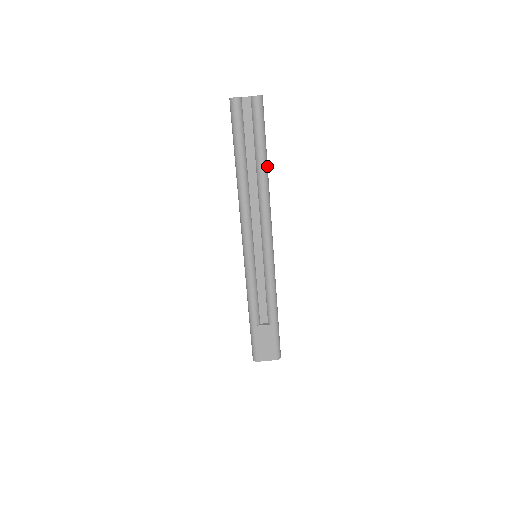
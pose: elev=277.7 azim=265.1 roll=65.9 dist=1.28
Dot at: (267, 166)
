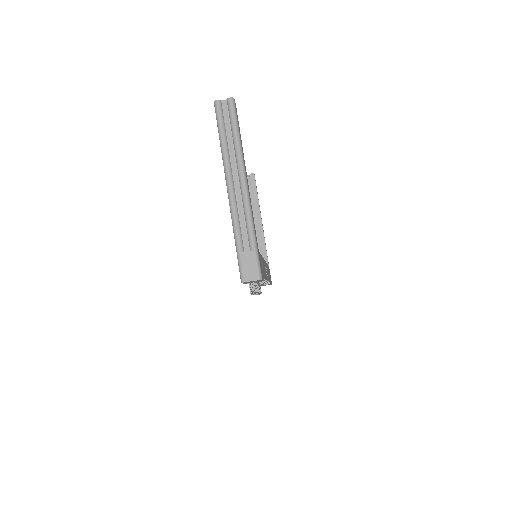
Dot at: (240, 140)
